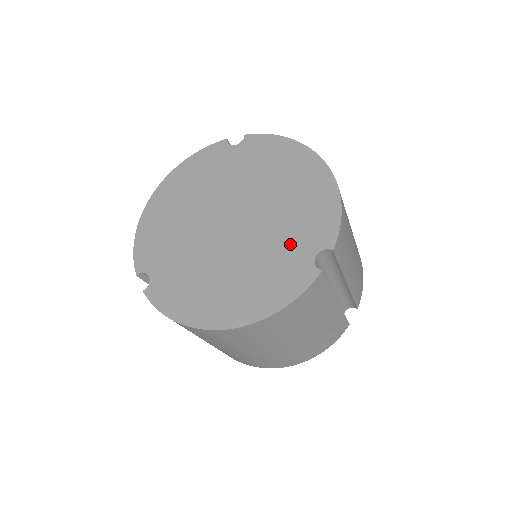
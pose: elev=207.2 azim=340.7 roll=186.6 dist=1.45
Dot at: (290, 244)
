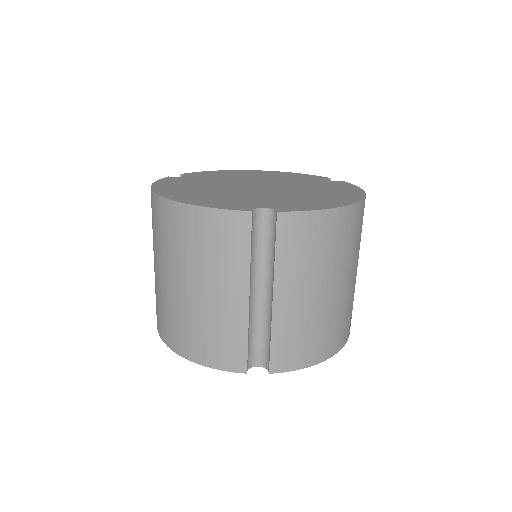
Dot at: (264, 200)
